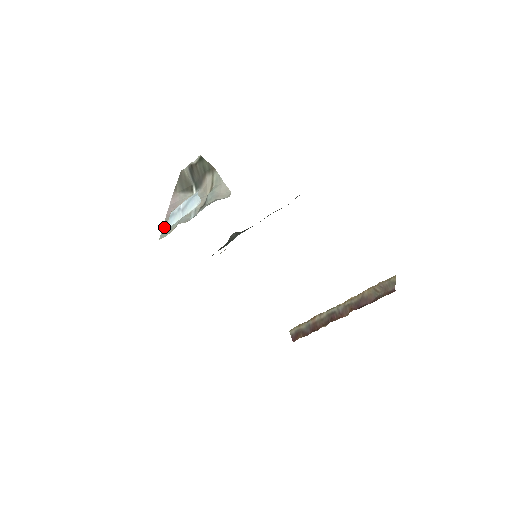
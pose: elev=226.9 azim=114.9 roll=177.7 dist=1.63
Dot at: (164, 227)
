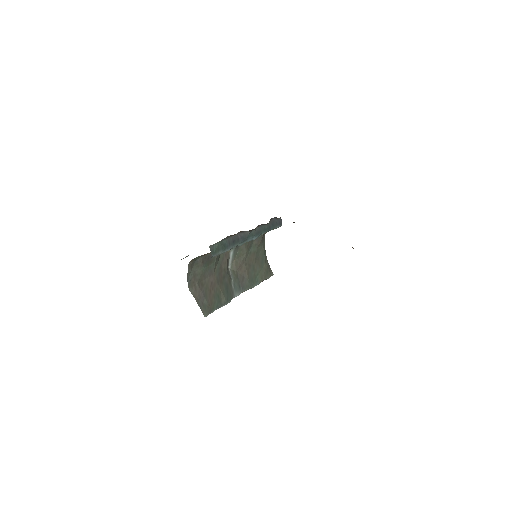
Dot at: occluded
